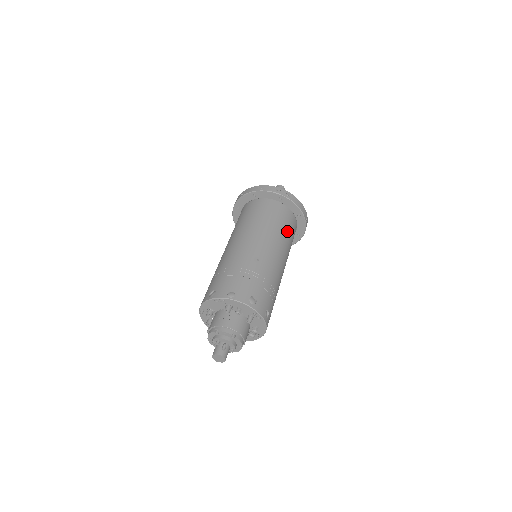
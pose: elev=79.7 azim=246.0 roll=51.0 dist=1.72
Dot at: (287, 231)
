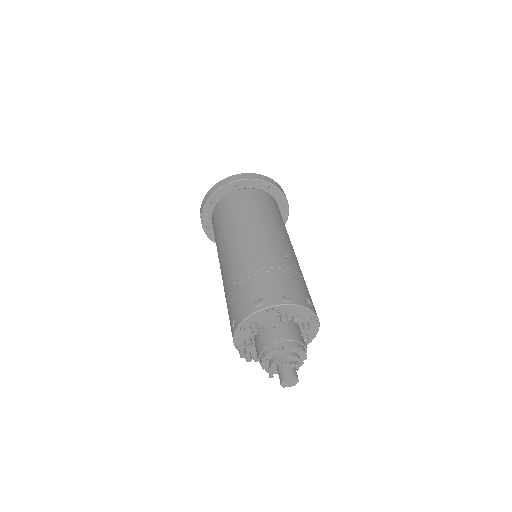
Dot at: (284, 224)
